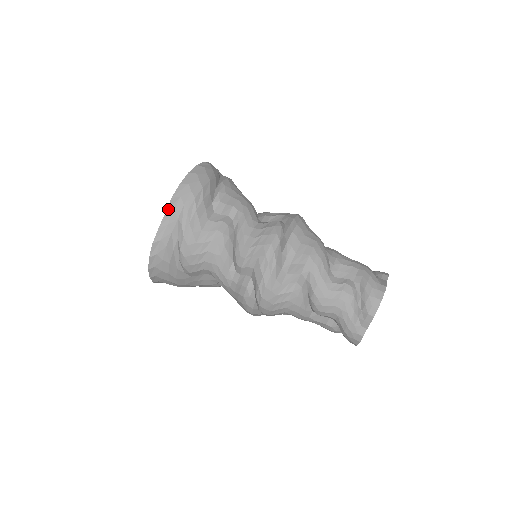
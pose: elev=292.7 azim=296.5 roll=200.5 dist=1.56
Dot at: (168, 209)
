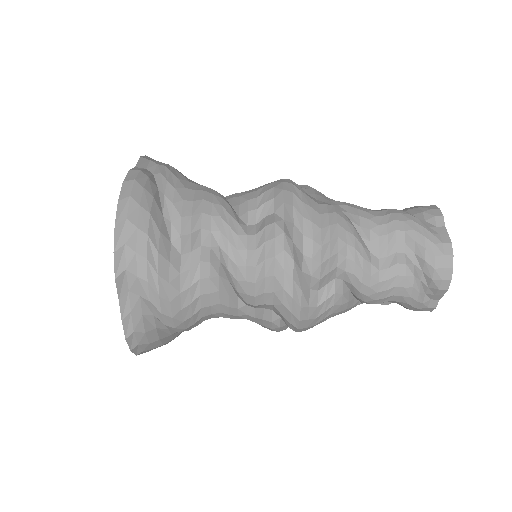
Dot at: (119, 293)
